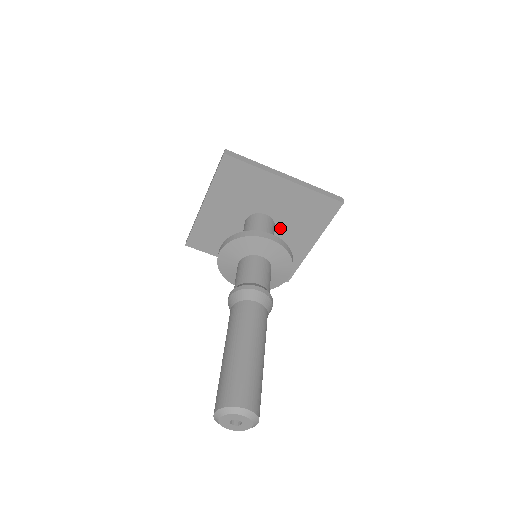
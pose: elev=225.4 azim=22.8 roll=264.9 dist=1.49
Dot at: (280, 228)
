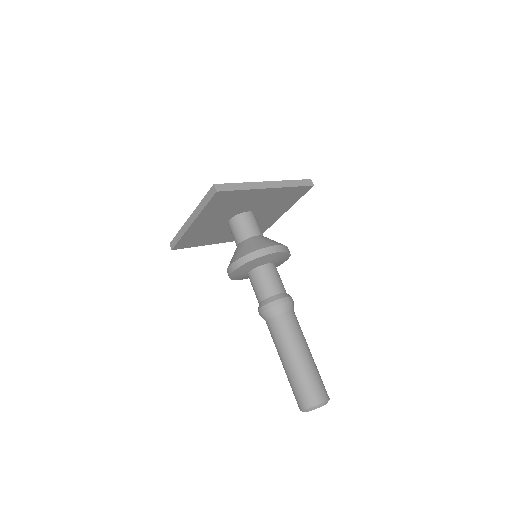
Dot at: (258, 214)
